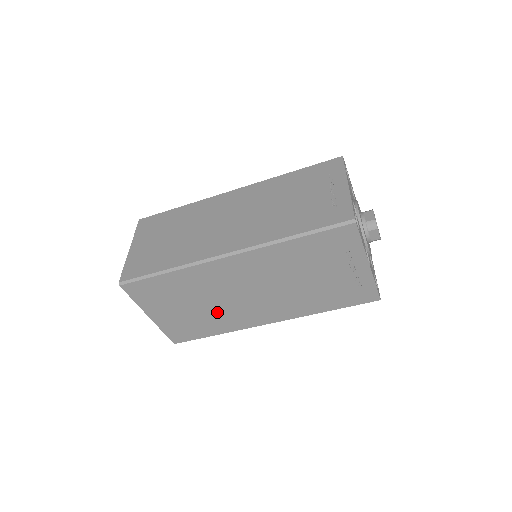
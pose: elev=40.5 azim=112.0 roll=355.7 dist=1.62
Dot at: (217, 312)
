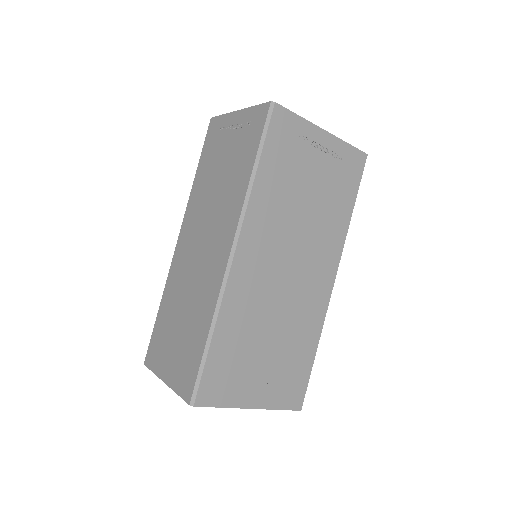
Dot at: (290, 325)
